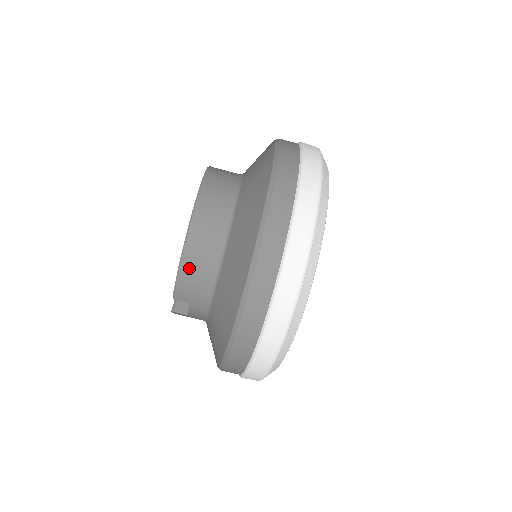
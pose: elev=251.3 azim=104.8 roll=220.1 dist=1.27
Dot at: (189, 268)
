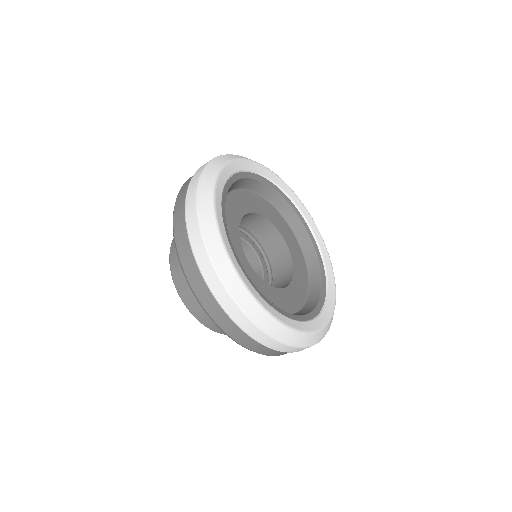
Dot at: (217, 328)
